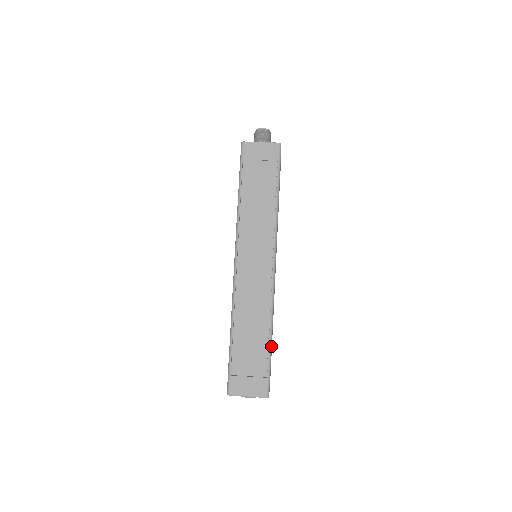
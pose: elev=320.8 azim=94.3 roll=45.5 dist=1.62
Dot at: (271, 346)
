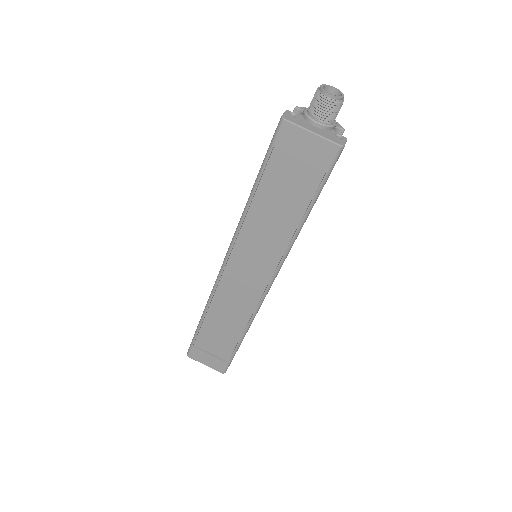
Dot at: (240, 344)
